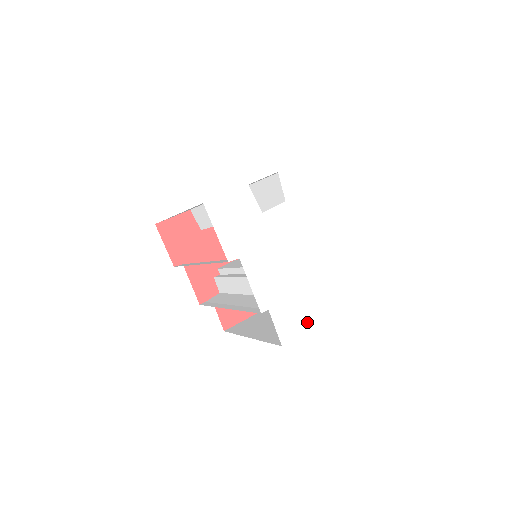
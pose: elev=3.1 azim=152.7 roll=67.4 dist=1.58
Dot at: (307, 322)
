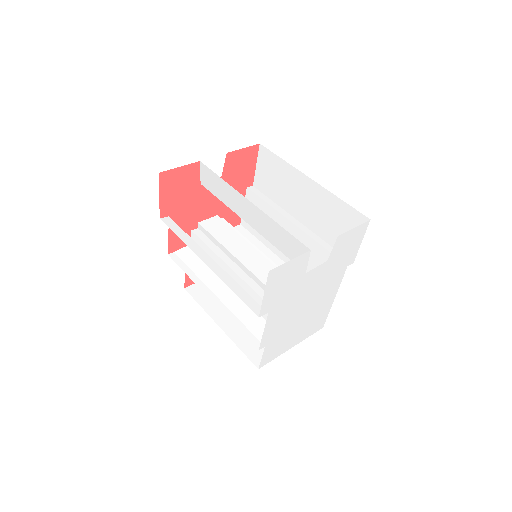
Dot at: (284, 349)
